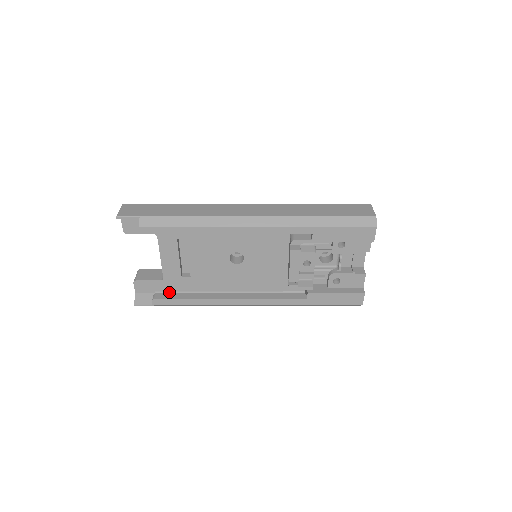
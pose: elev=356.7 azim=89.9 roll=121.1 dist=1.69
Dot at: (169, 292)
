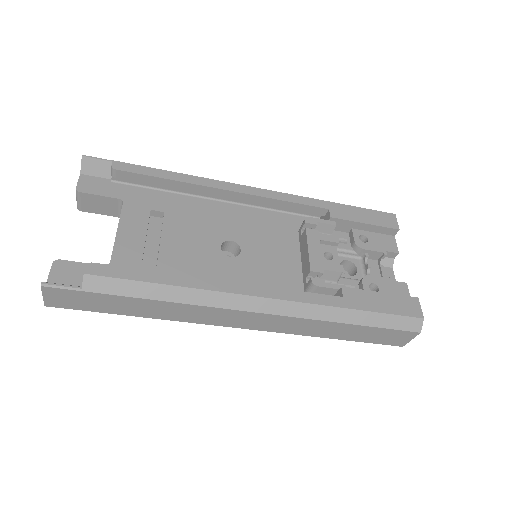
Dot at: occluded
